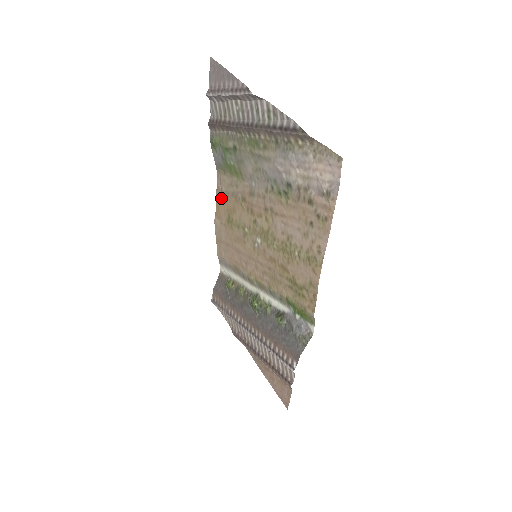
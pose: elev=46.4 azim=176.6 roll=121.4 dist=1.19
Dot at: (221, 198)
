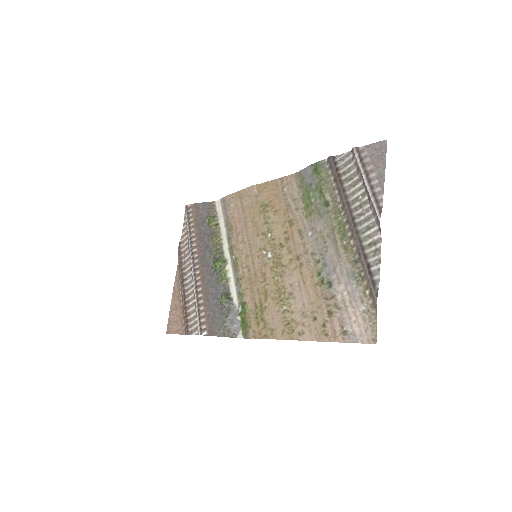
Dot at: (276, 188)
